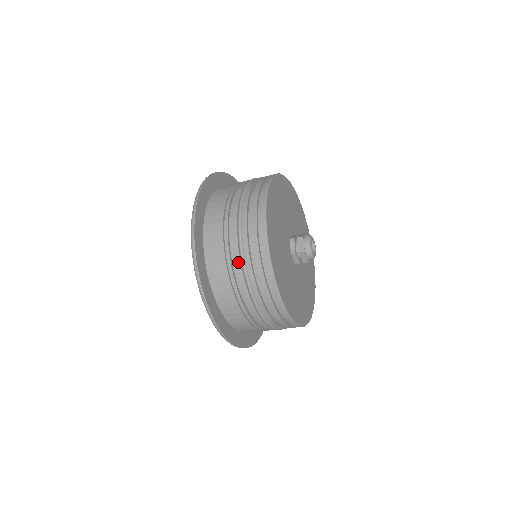
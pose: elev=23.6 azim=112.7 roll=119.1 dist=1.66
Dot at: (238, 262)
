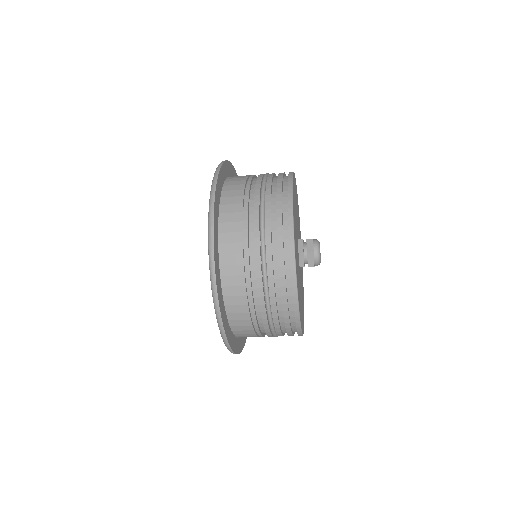
Dot at: (257, 235)
